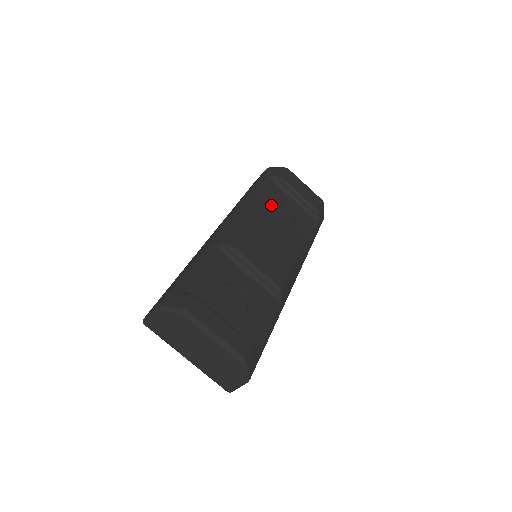
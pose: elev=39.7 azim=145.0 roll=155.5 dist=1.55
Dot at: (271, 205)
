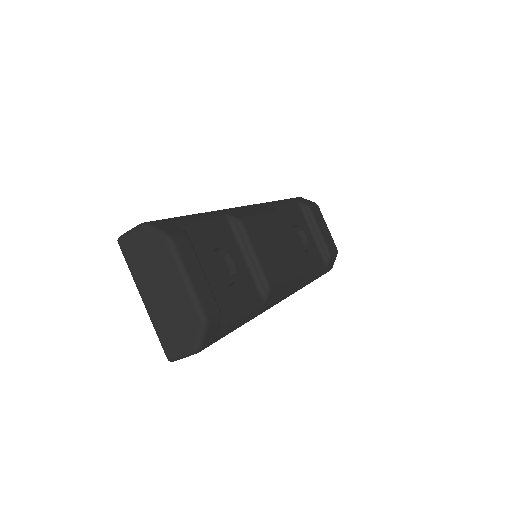
Dot at: (290, 222)
